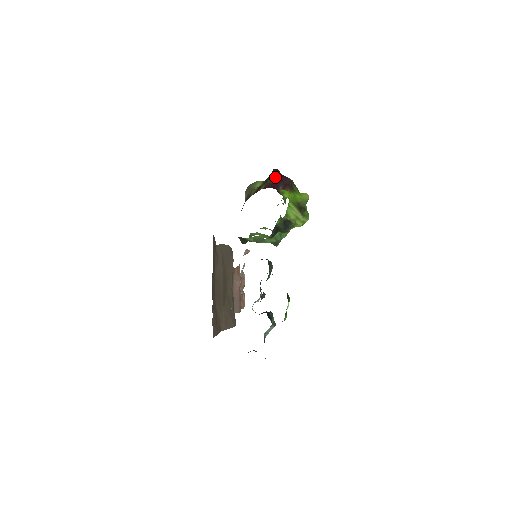
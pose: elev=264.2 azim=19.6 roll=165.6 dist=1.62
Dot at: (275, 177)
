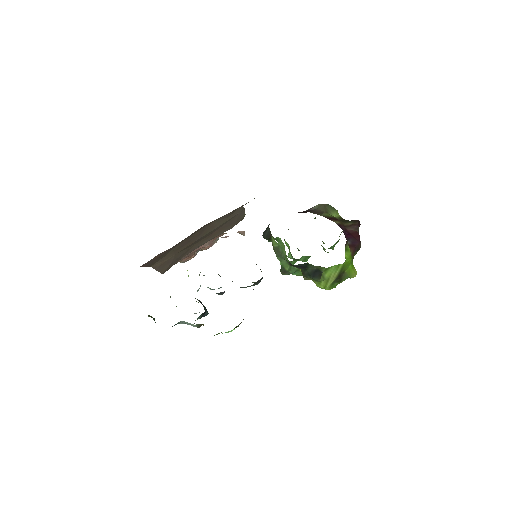
Dot at: (354, 228)
